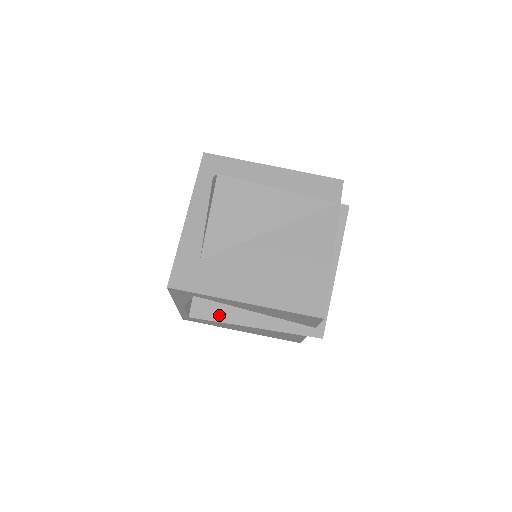
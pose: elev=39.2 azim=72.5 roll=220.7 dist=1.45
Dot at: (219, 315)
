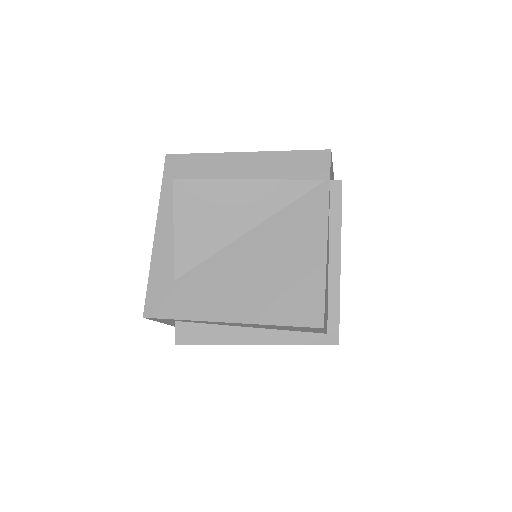
Dot at: (209, 337)
